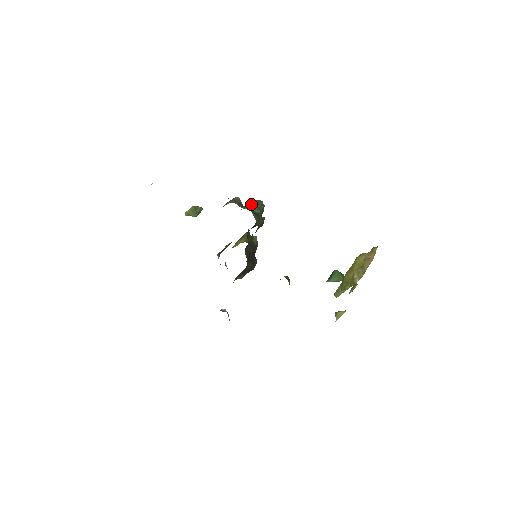
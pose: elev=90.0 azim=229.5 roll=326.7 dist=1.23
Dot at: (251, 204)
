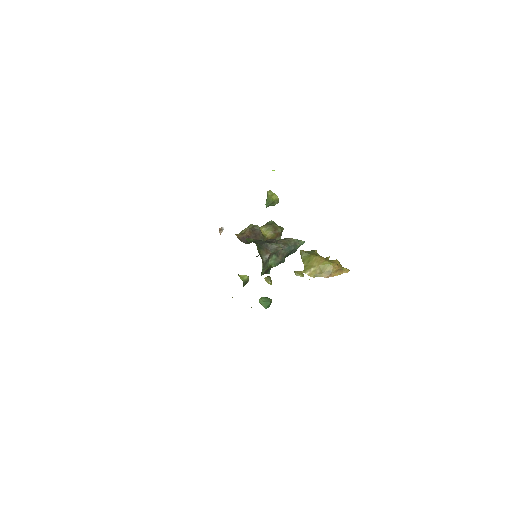
Dot at: (285, 251)
